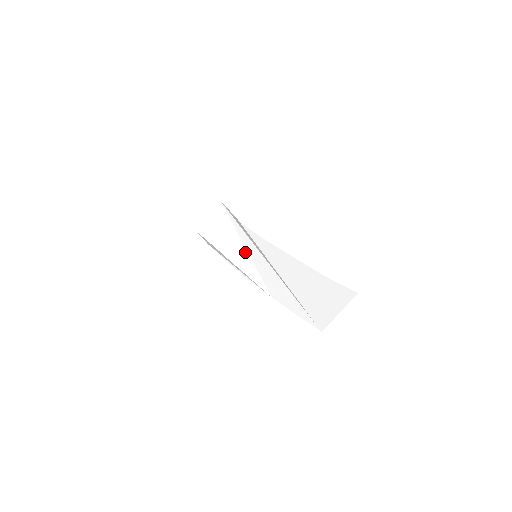
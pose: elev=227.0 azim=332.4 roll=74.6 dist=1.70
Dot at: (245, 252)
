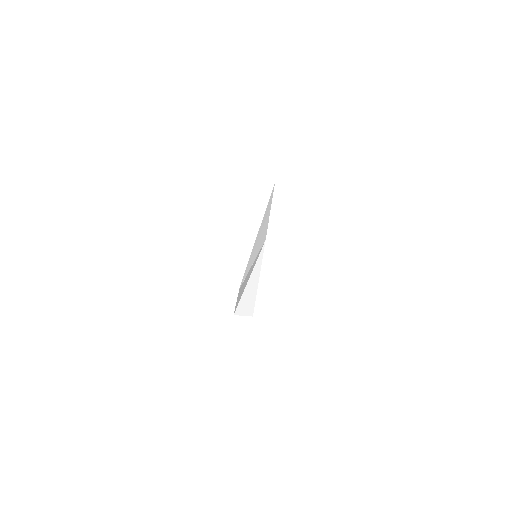
Dot at: occluded
